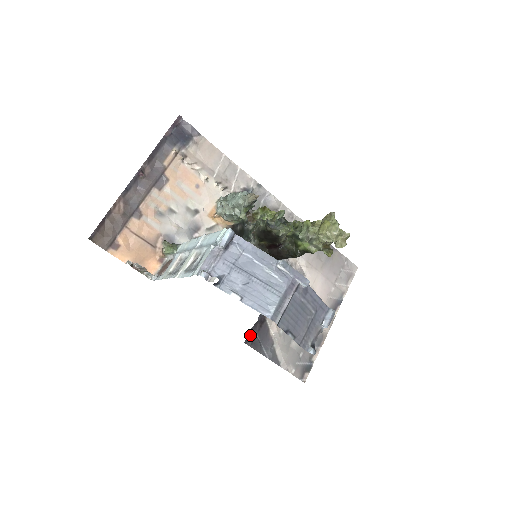
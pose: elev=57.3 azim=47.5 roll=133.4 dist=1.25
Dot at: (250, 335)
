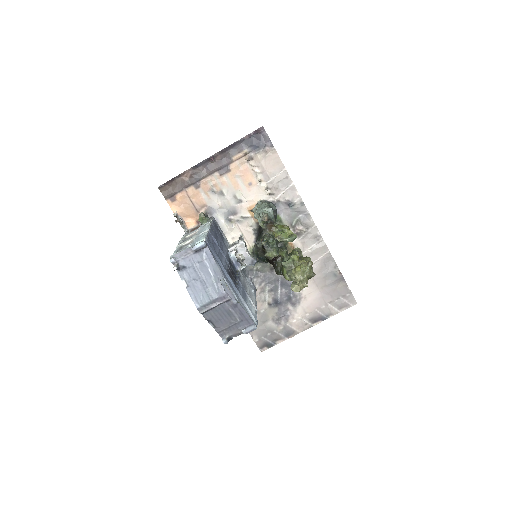
Dot at: occluded
